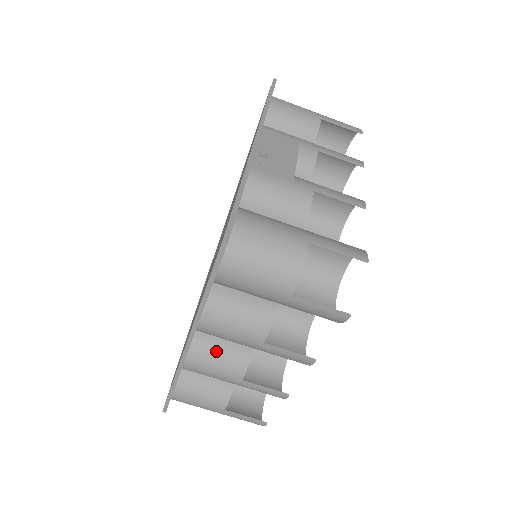
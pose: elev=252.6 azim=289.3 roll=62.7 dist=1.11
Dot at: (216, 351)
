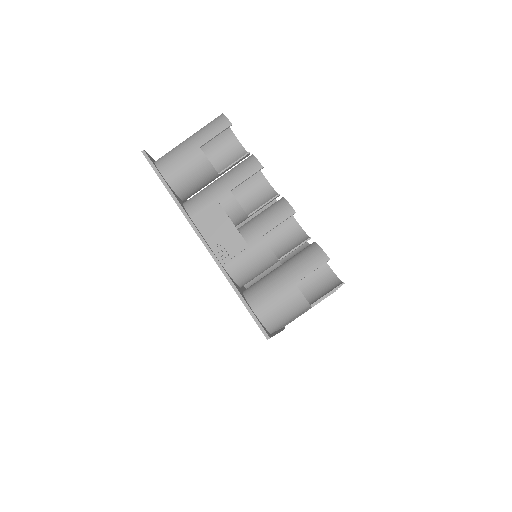
Dot at: occluded
